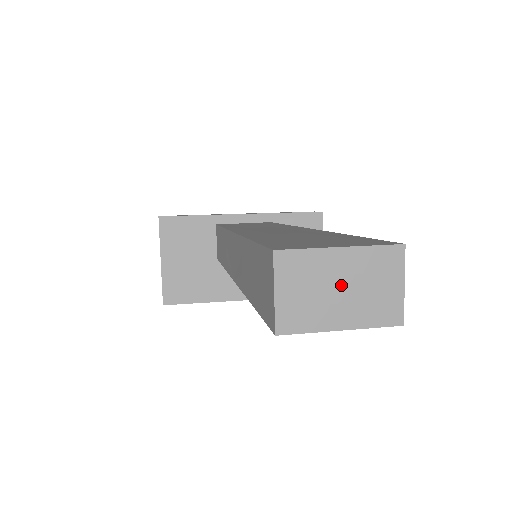
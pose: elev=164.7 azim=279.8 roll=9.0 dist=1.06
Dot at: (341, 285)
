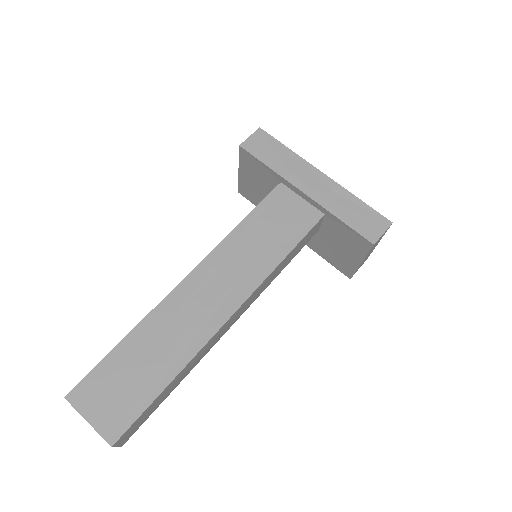
Dot at: occluded
